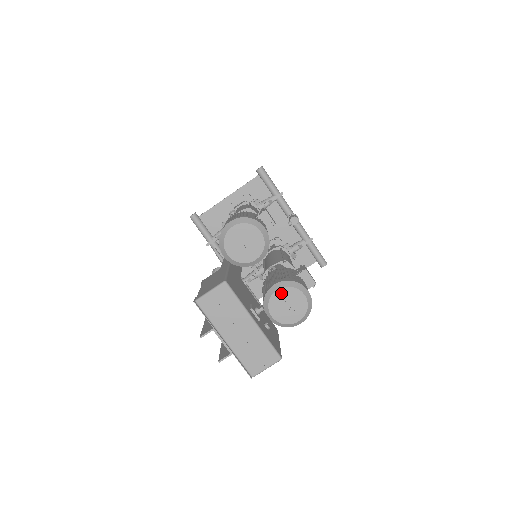
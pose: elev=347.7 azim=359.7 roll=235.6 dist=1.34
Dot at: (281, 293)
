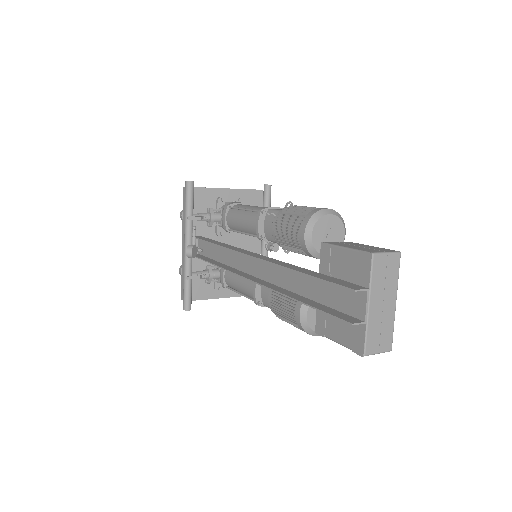
Dot at: occluded
